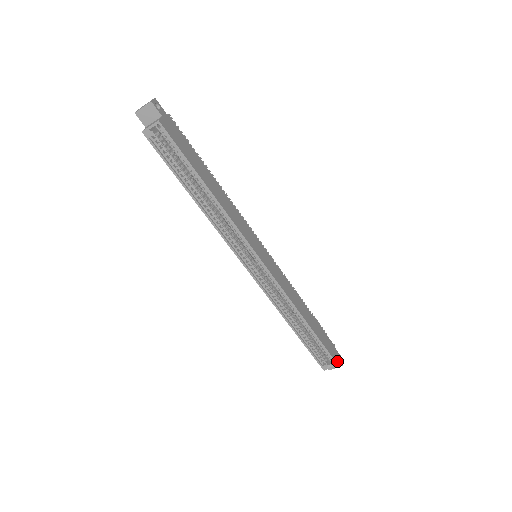
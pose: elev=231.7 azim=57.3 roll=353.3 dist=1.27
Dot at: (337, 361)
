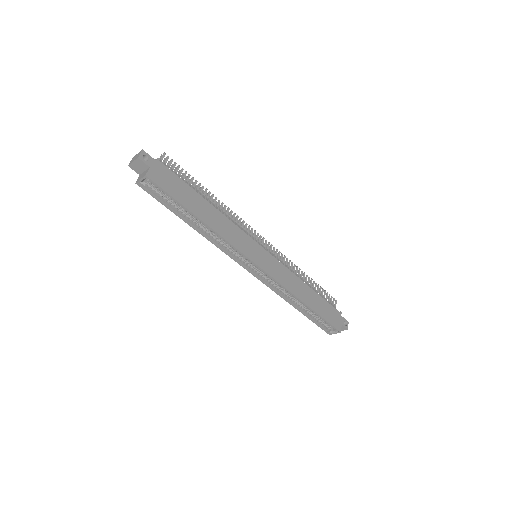
Dot at: (340, 328)
